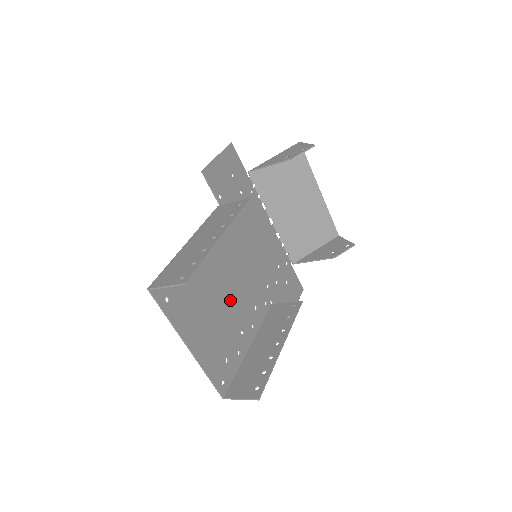
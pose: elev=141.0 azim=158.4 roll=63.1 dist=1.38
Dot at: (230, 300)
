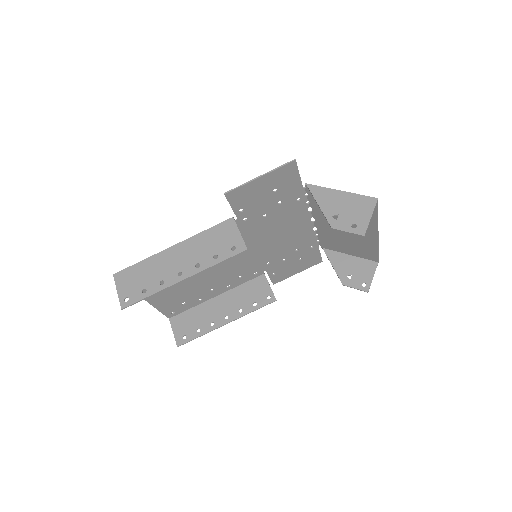
Dot at: (209, 274)
